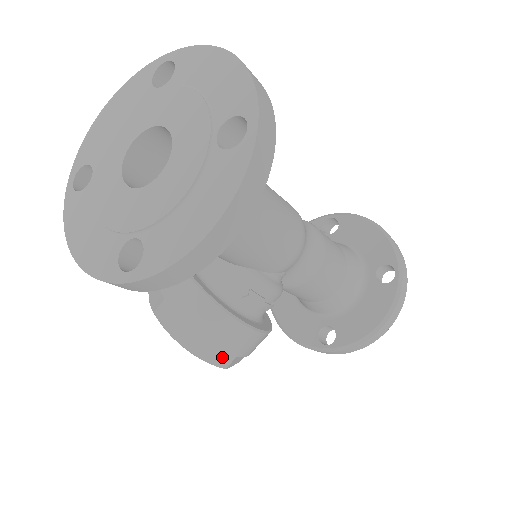
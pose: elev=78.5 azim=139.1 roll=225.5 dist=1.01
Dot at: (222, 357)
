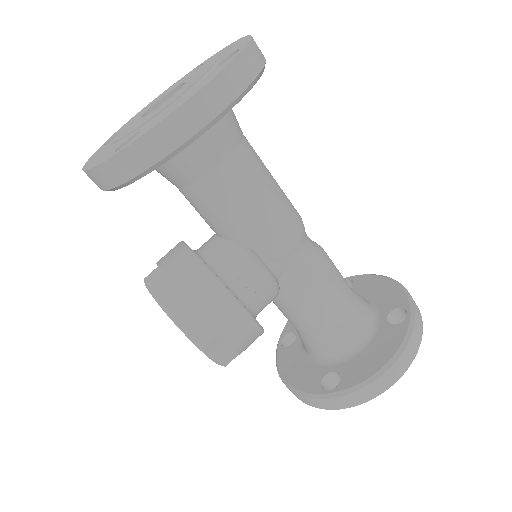
Dot at: (201, 330)
